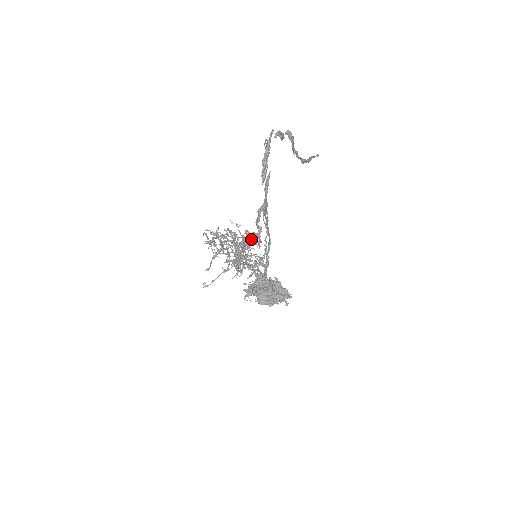
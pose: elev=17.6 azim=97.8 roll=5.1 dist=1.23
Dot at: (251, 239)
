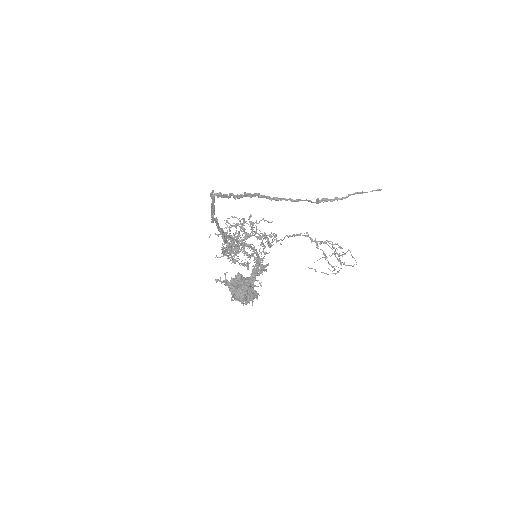
Dot at: (223, 250)
